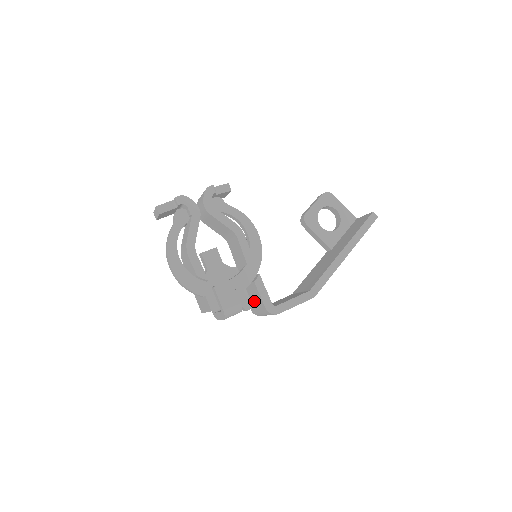
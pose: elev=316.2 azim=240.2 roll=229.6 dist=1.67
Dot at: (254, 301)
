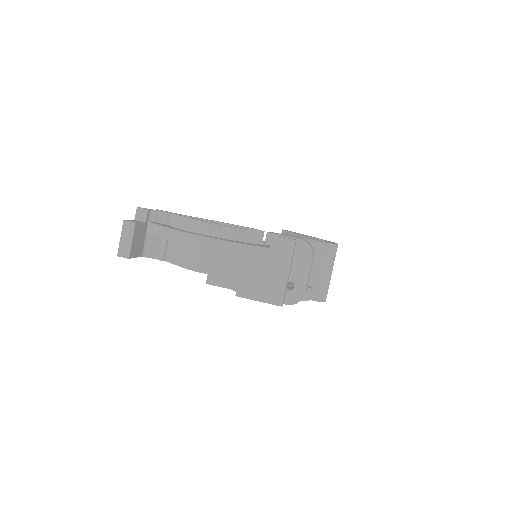
Dot at: occluded
